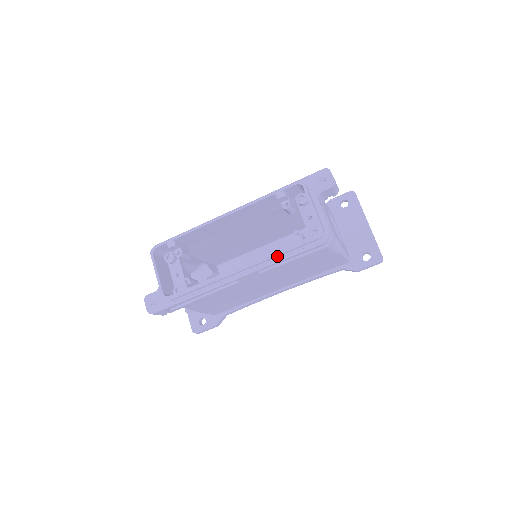
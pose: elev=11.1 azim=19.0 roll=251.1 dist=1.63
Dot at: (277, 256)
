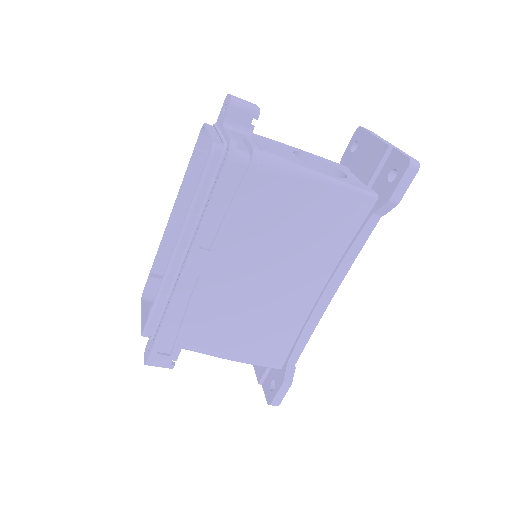
Dot at: (196, 210)
